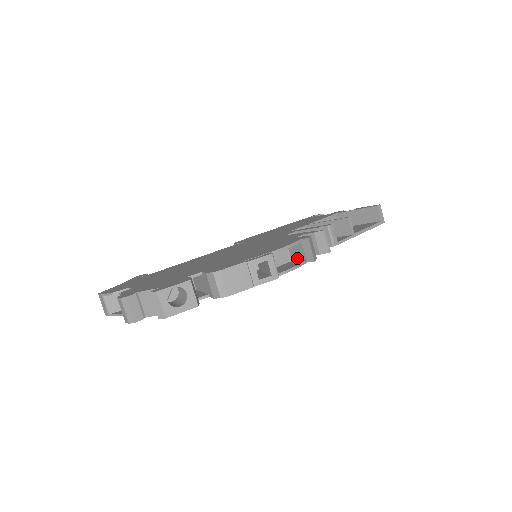
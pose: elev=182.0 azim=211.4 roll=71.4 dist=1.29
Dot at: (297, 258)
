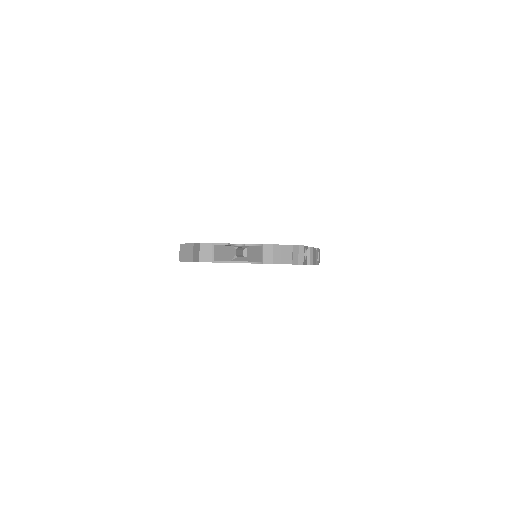
Dot at: occluded
